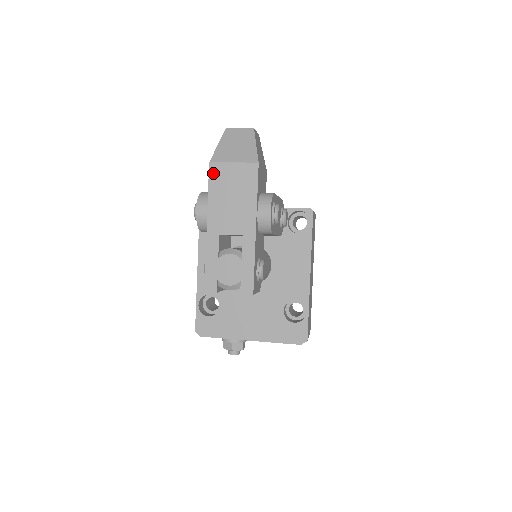
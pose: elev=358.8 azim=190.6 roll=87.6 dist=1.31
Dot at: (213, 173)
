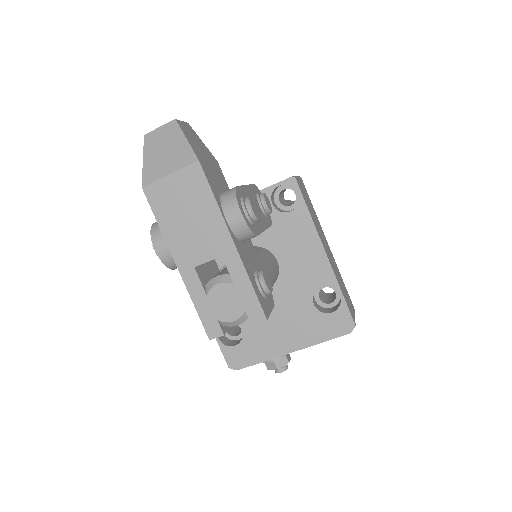
Dot at: (152, 198)
